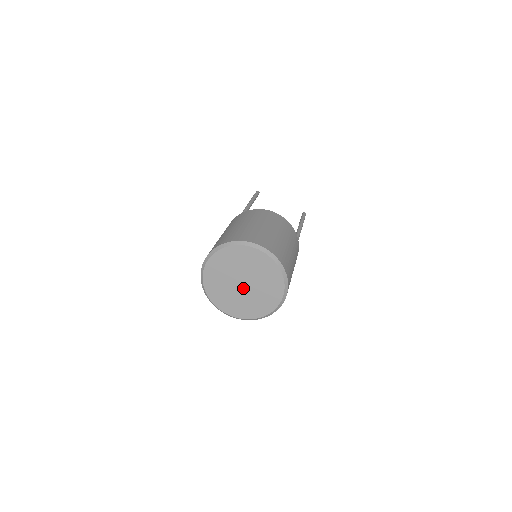
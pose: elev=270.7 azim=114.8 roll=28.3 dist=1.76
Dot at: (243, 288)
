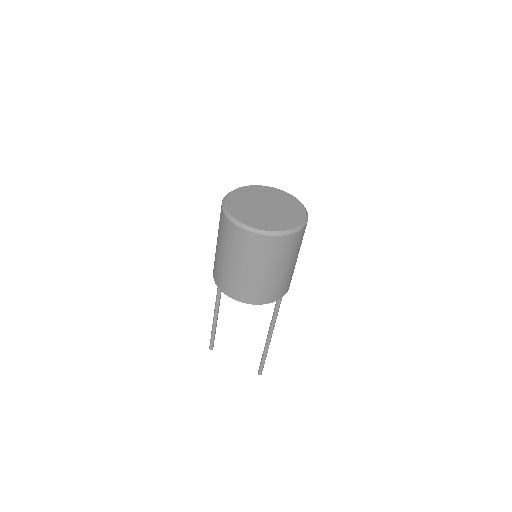
Dot at: (266, 209)
